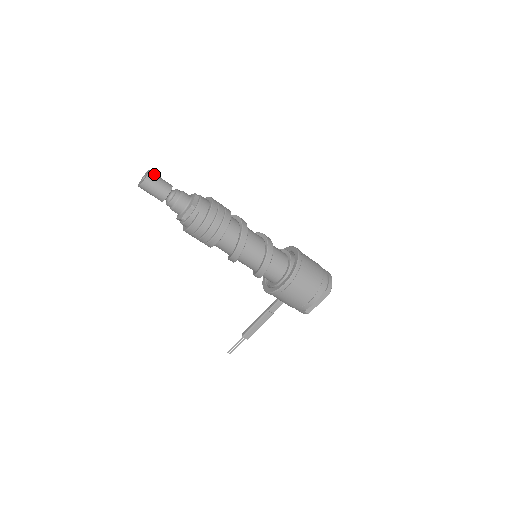
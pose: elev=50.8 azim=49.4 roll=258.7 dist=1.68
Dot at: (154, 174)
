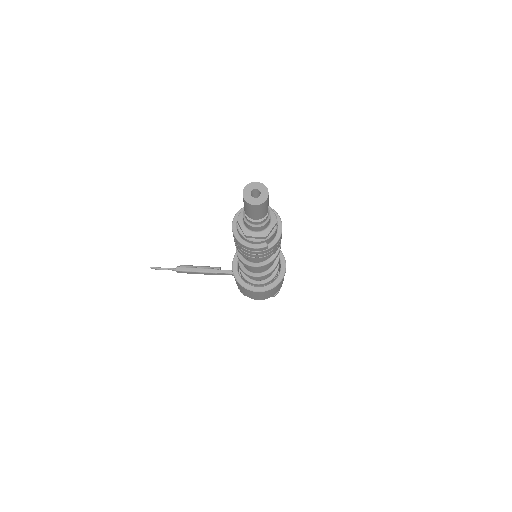
Dot at: occluded
